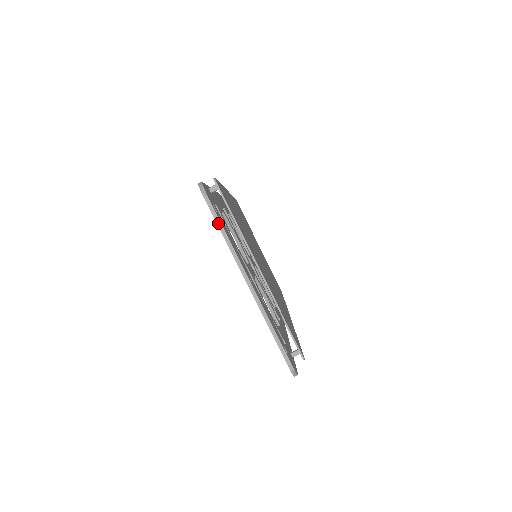
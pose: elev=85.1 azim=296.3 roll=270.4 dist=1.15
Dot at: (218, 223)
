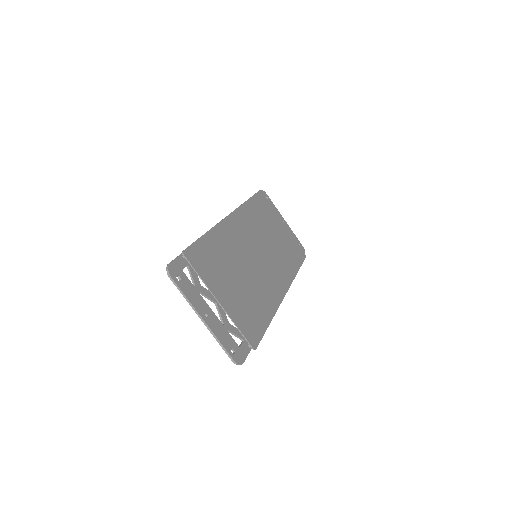
Dot at: (179, 289)
